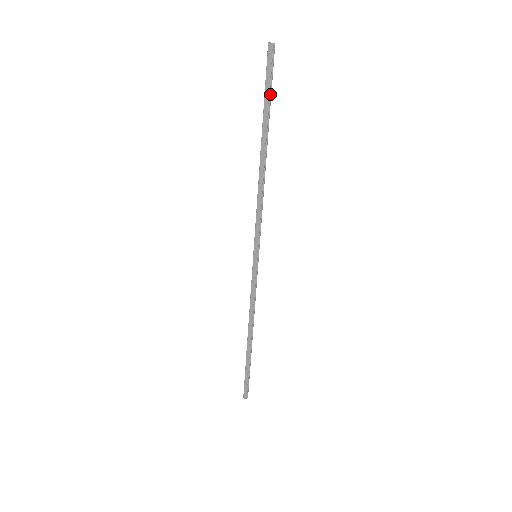
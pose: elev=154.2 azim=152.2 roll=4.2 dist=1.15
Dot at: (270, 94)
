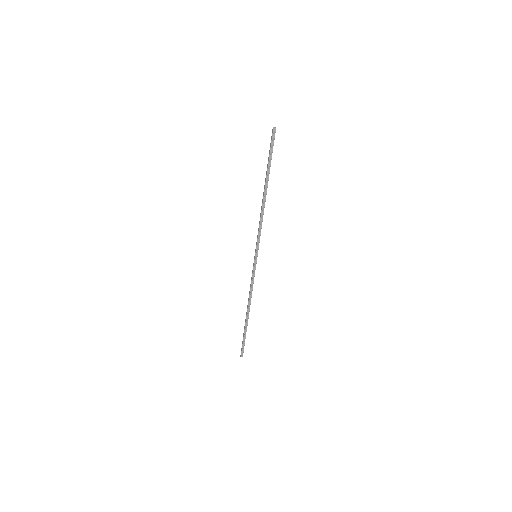
Dot at: (271, 156)
